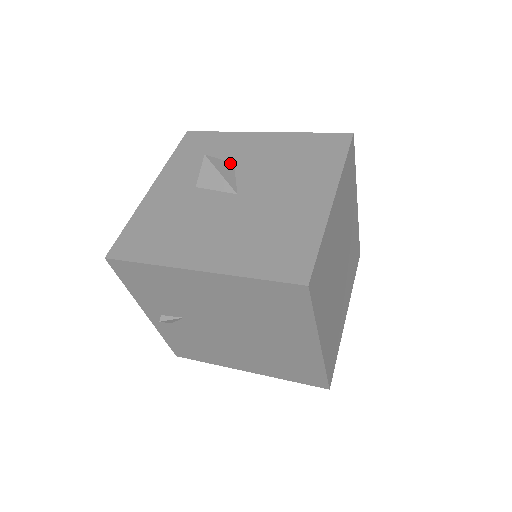
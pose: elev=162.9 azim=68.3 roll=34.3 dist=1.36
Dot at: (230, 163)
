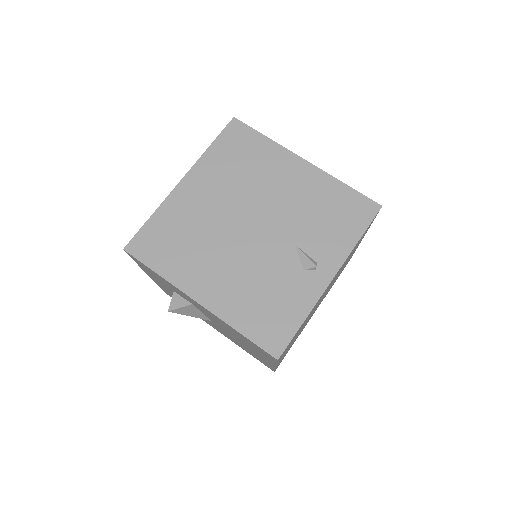
Dot at: (189, 306)
